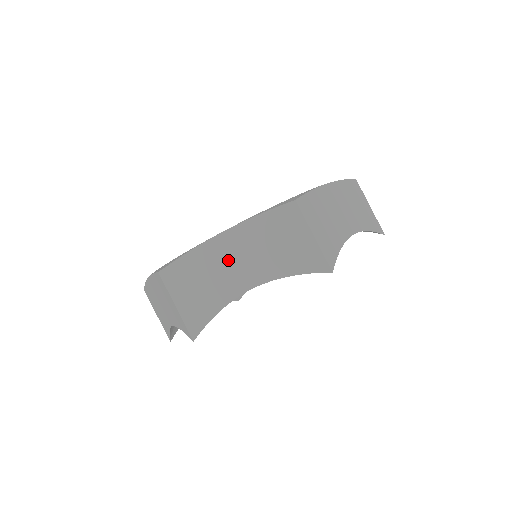
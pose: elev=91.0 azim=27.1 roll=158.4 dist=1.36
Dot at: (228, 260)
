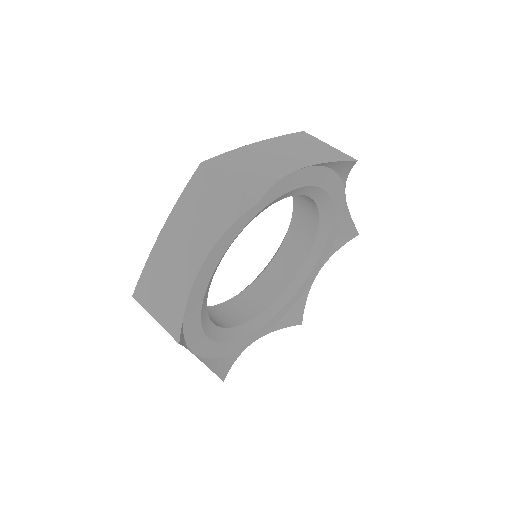
Dot at: (175, 250)
